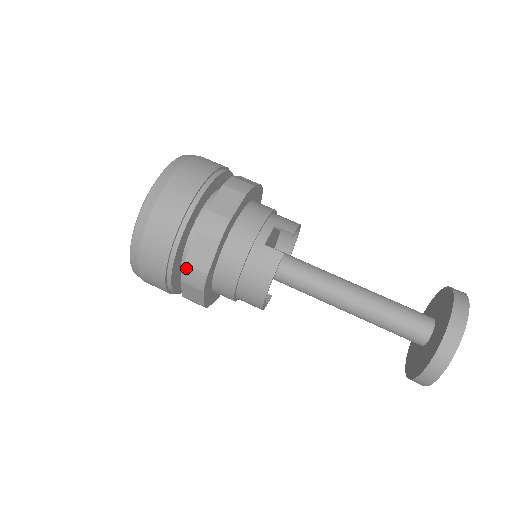
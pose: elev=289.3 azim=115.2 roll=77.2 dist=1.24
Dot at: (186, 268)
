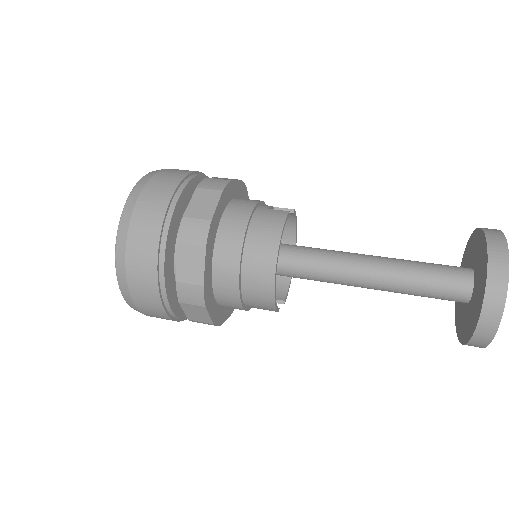
Dot at: (186, 221)
